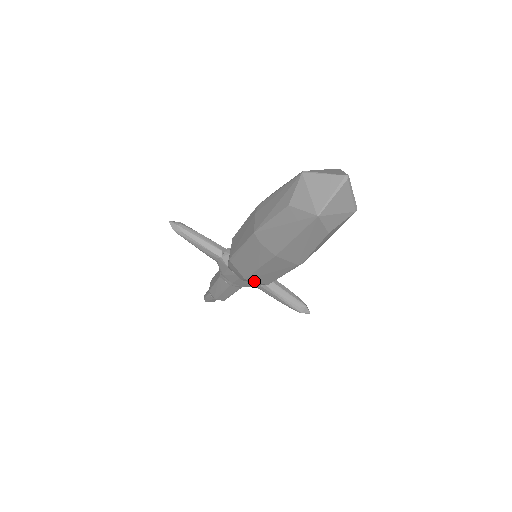
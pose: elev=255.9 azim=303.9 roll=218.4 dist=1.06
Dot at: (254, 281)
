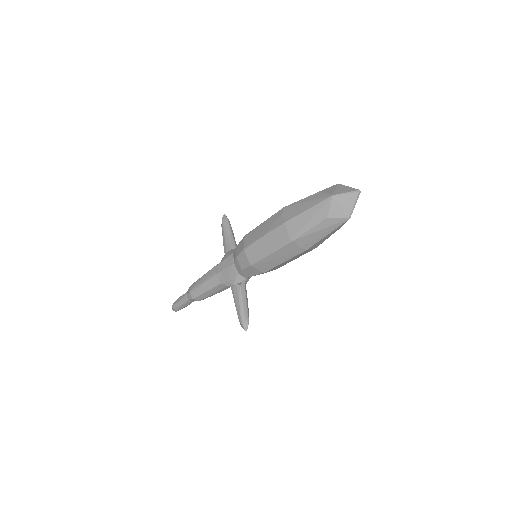
Dot at: (247, 255)
